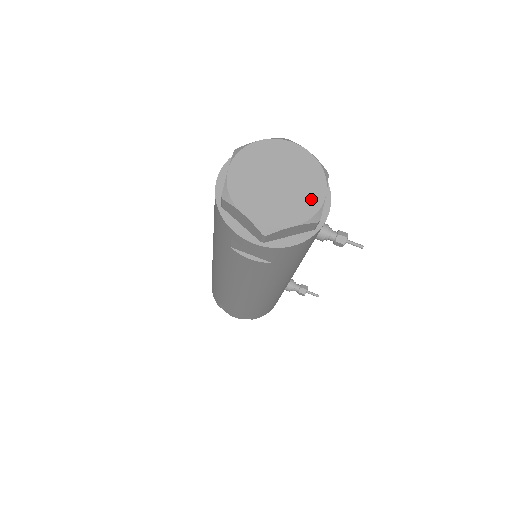
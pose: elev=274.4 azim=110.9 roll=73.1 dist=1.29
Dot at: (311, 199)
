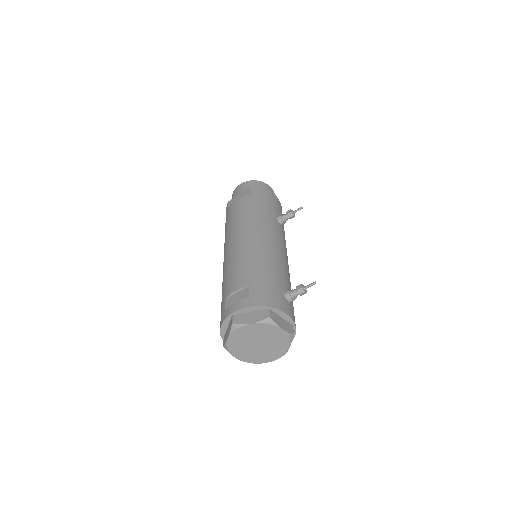
Dot at: (280, 337)
